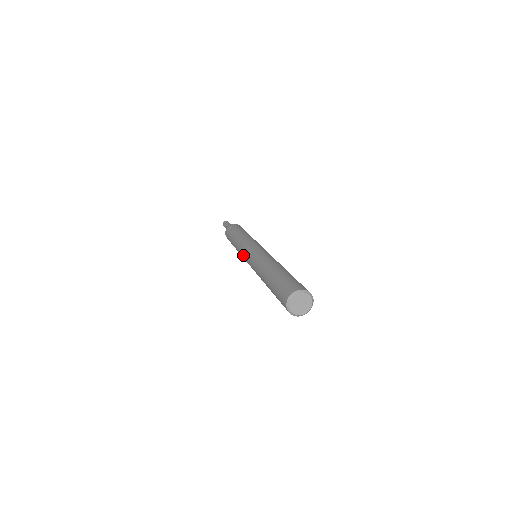
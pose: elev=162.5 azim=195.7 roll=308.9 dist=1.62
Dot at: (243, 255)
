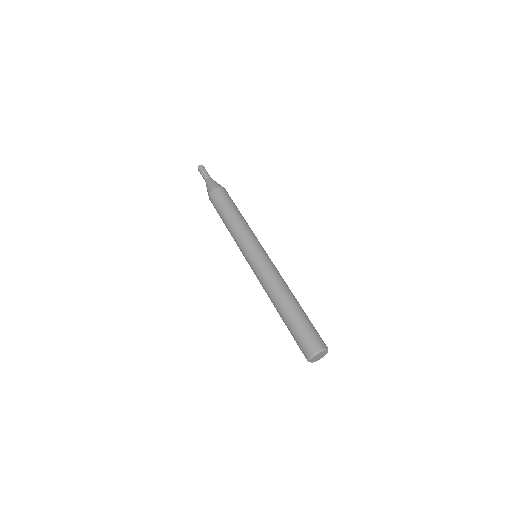
Dot at: (247, 247)
